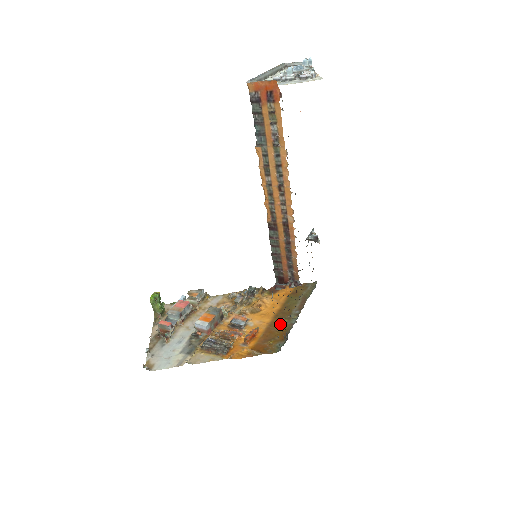
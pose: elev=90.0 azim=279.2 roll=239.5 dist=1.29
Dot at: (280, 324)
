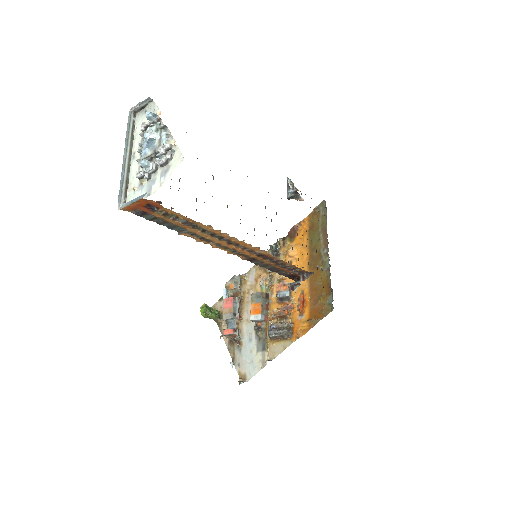
Dot at: (318, 275)
